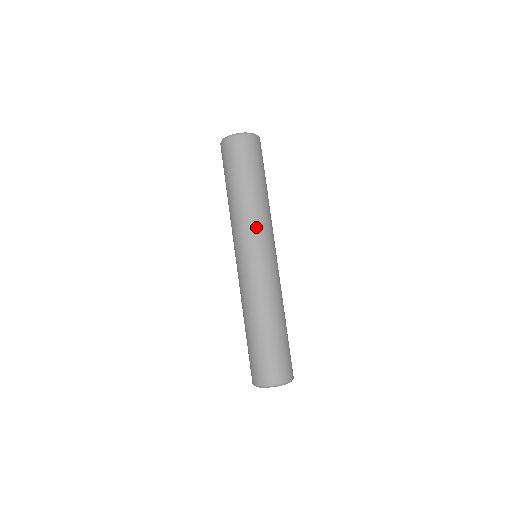
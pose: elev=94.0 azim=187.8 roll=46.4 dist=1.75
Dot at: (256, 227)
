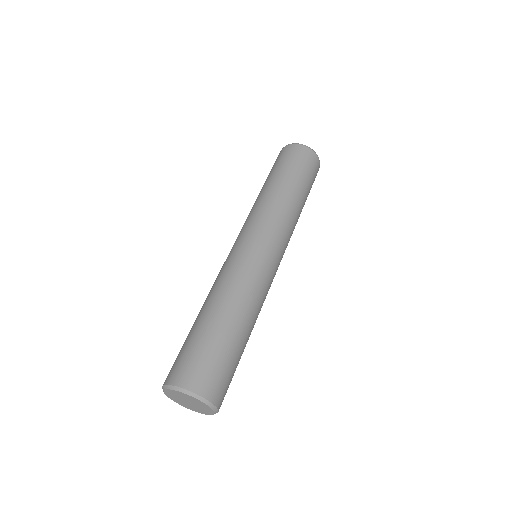
Dot at: (282, 224)
